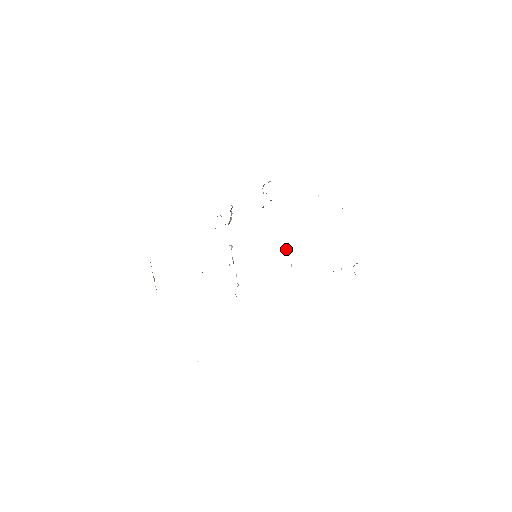
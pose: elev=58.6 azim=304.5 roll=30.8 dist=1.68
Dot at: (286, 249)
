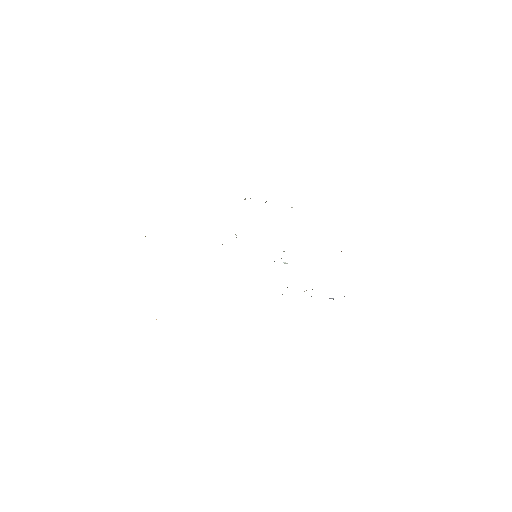
Dot at: occluded
